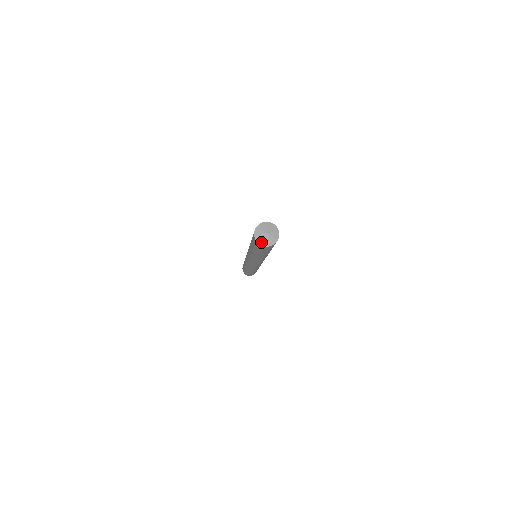
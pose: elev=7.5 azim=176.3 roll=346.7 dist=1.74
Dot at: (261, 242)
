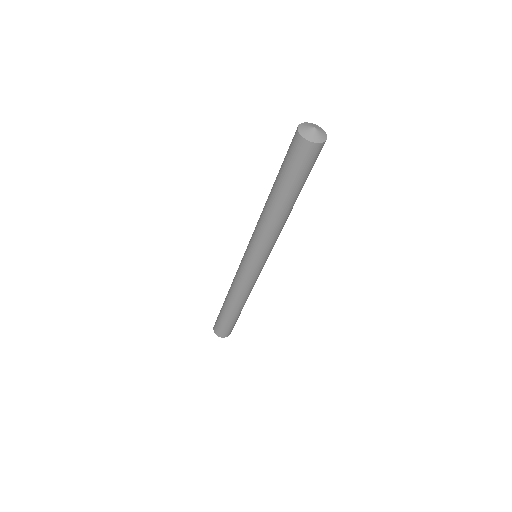
Dot at: (304, 134)
